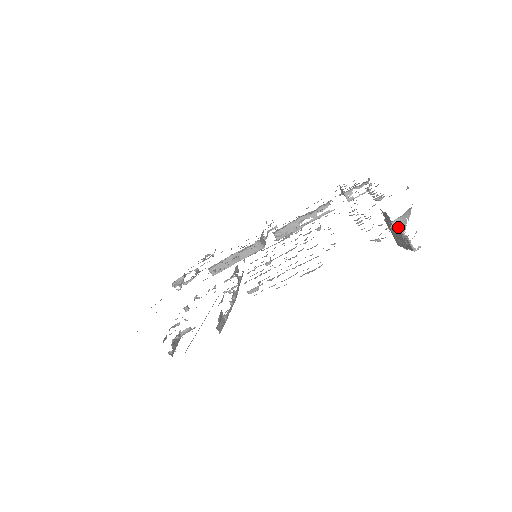
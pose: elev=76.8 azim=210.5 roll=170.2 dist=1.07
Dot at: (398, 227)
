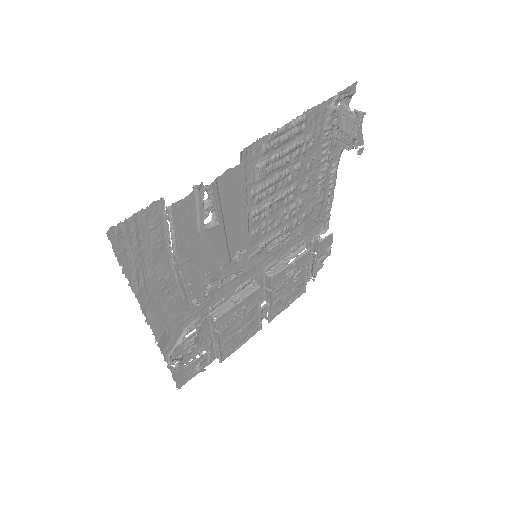
Dot at: (346, 111)
